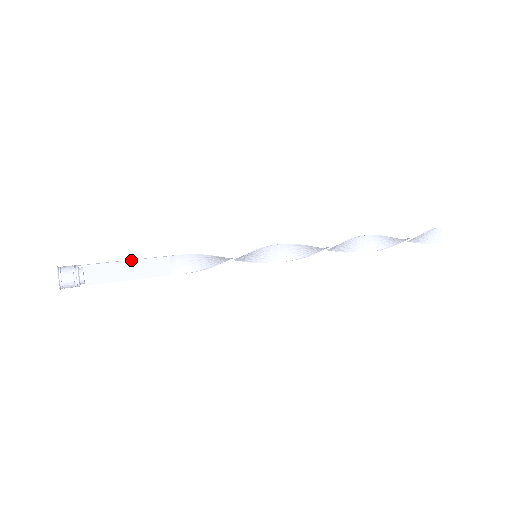
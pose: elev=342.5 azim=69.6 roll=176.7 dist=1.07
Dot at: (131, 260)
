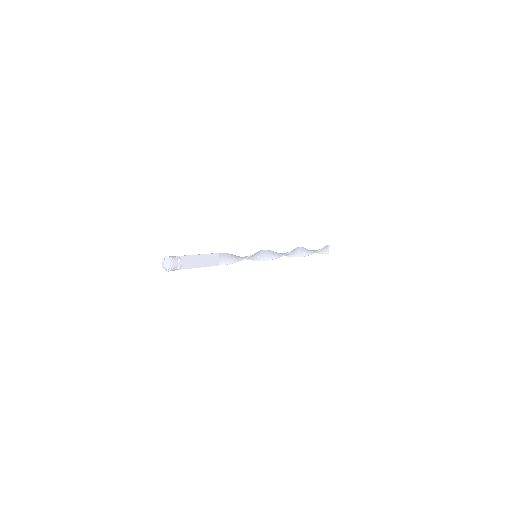
Dot at: (202, 254)
